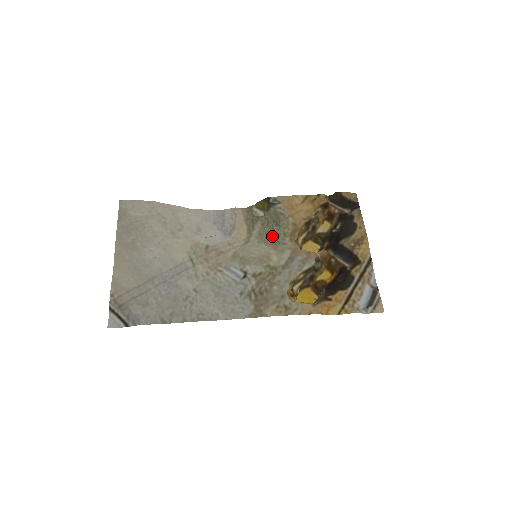
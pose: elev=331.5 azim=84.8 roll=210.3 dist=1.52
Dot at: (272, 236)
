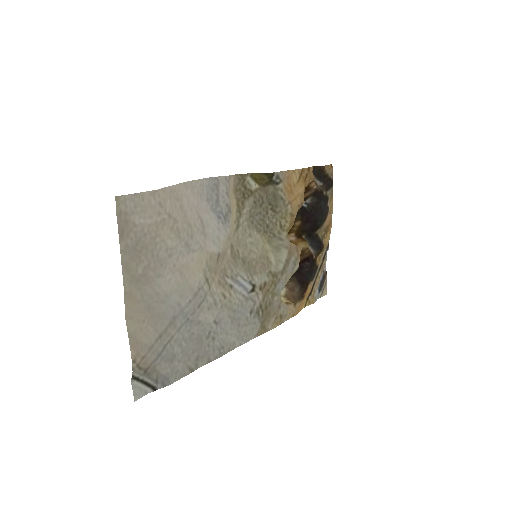
Dot at: (266, 223)
